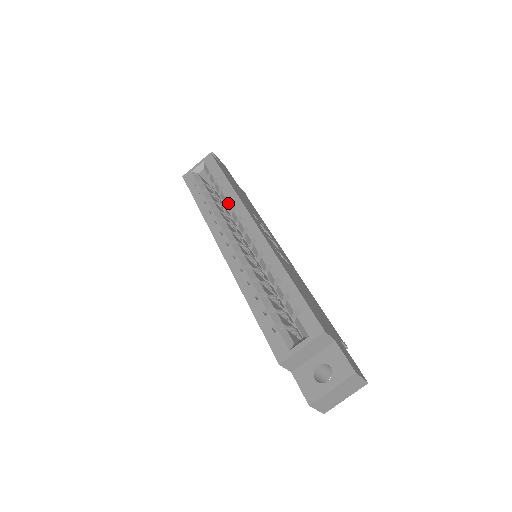
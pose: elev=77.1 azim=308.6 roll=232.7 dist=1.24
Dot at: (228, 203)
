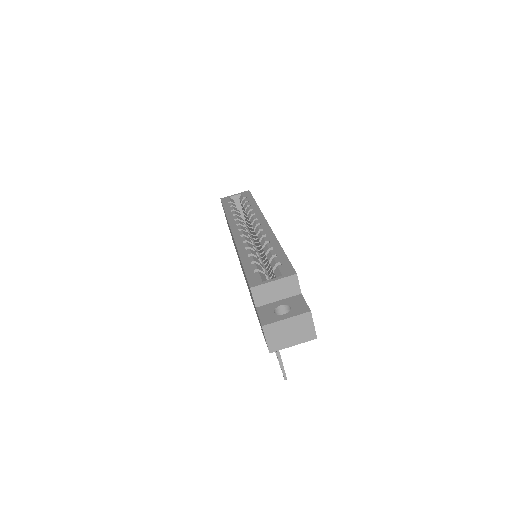
Dot at: (250, 212)
